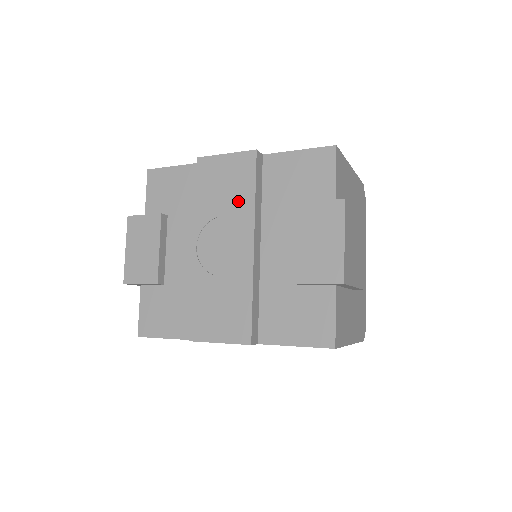
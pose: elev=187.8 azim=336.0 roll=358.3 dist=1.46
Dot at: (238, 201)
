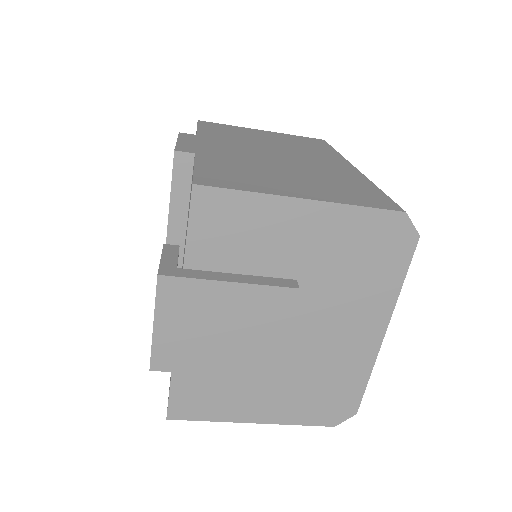
Dot at: occluded
